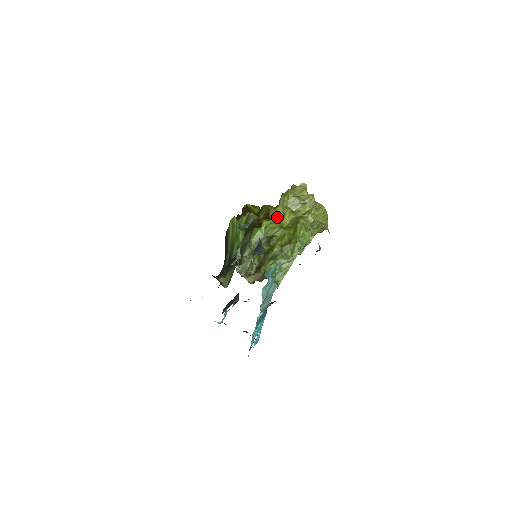
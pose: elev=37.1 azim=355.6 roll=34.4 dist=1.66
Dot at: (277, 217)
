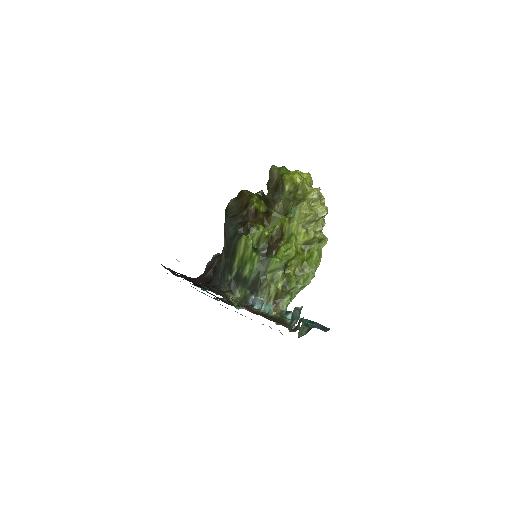
Dot at: (292, 237)
